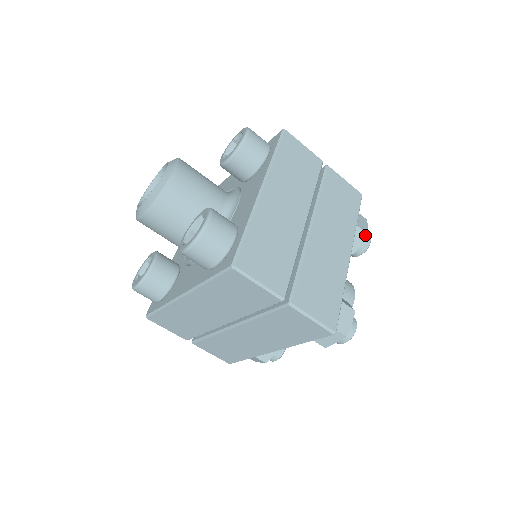
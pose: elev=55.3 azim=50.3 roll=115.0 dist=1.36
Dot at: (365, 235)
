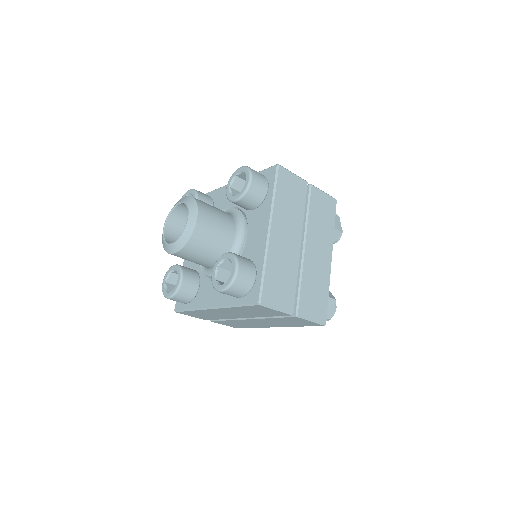
Dot at: (339, 233)
